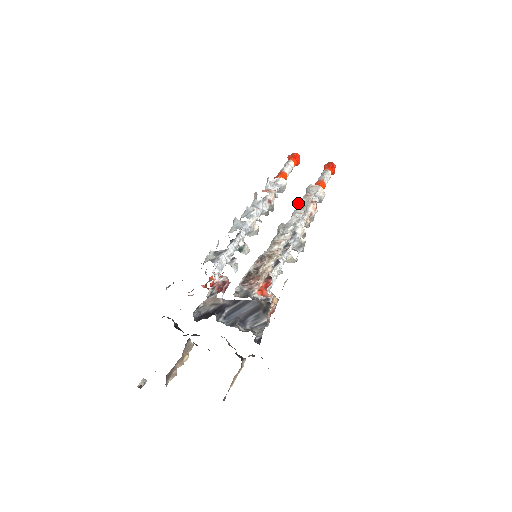
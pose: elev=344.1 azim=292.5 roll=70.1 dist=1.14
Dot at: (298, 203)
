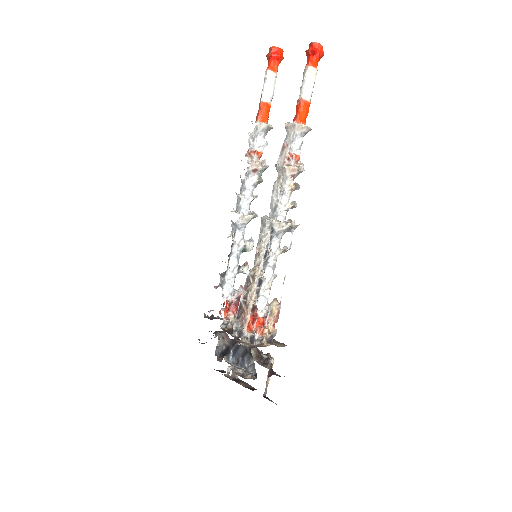
Dot at: (276, 169)
